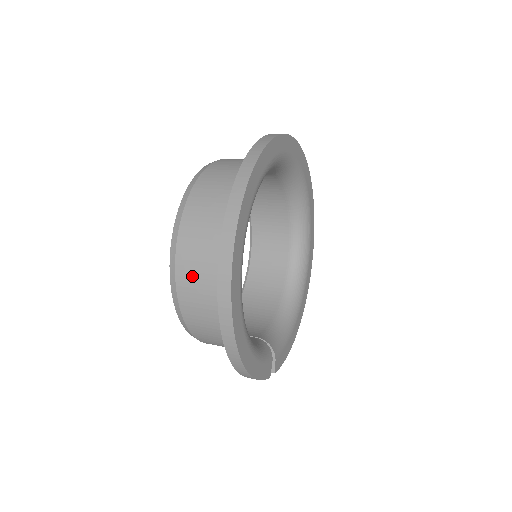
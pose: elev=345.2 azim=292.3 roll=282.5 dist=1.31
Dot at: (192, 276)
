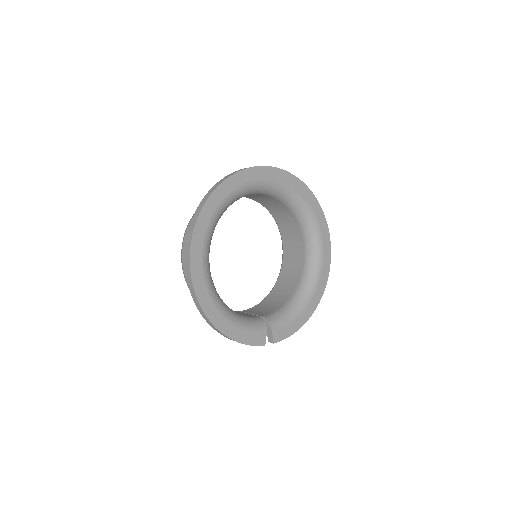
Dot at: occluded
